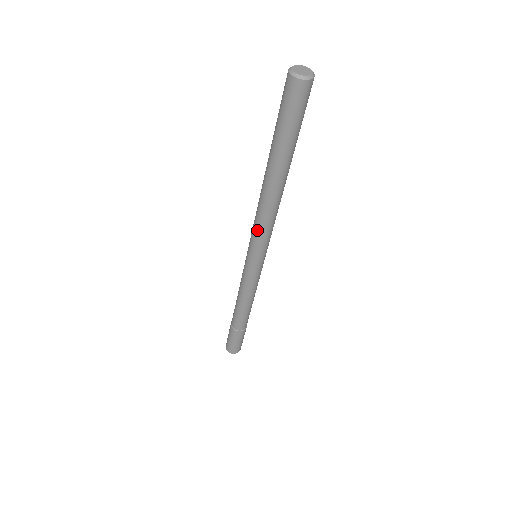
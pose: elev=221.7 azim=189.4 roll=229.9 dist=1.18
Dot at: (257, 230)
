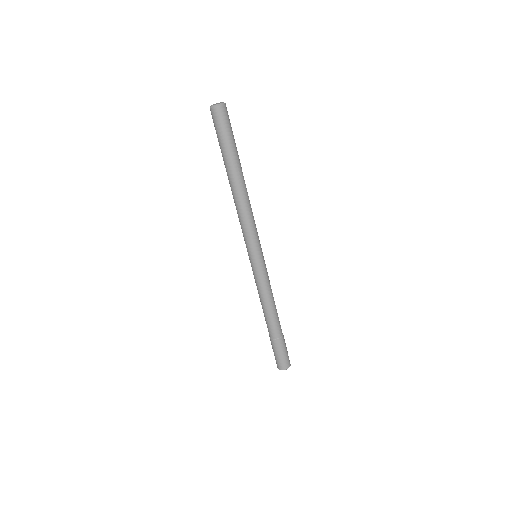
Dot at: (247, 228)
